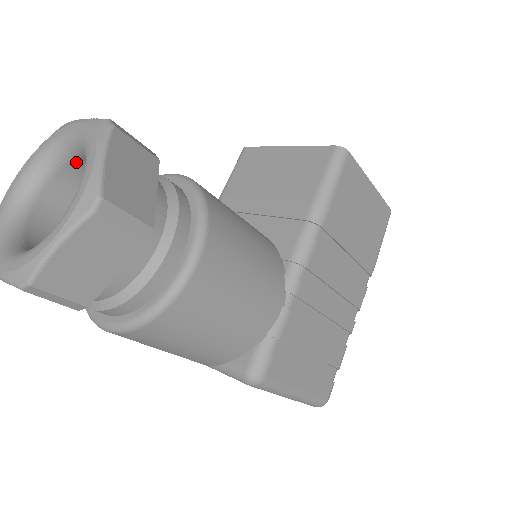
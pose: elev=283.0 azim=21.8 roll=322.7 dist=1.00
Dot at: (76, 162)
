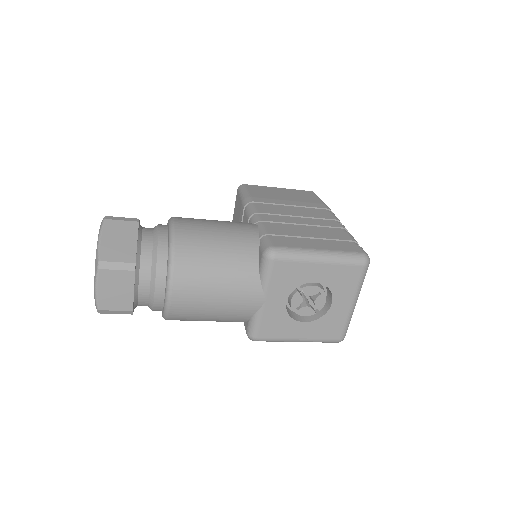
Dot at: occluded
